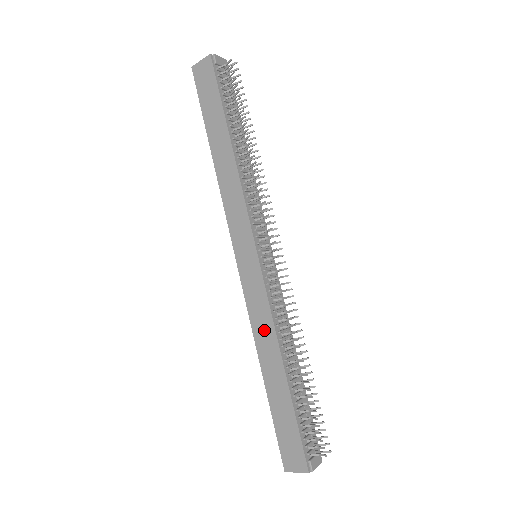
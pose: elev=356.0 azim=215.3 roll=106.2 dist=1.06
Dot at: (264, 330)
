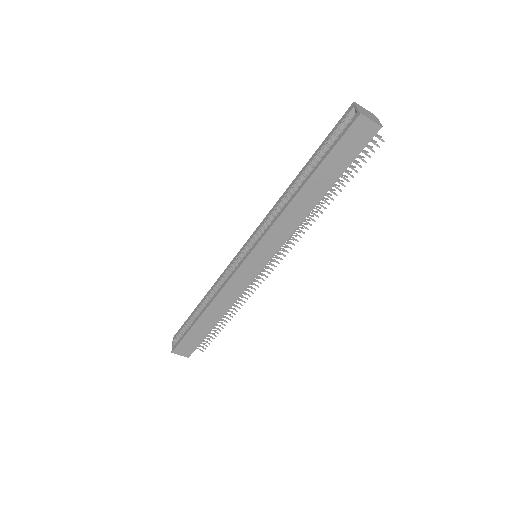
Dot at: (226, 300)
